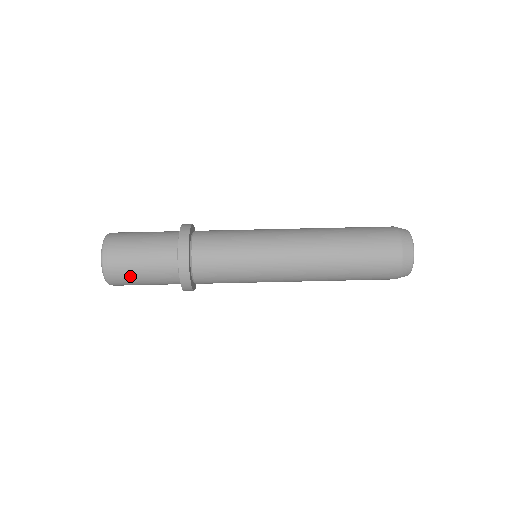
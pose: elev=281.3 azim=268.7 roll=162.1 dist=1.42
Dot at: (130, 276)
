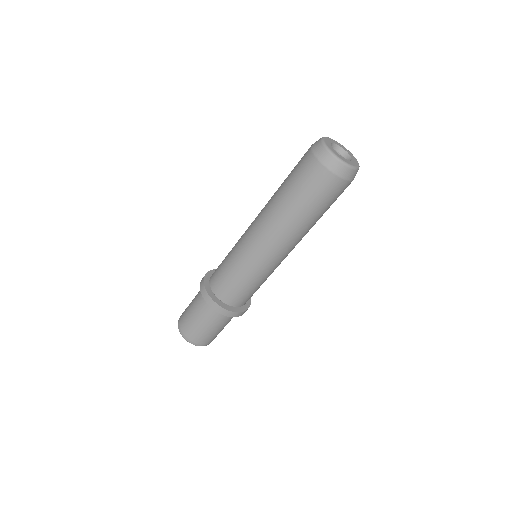
Dot at: occluded
